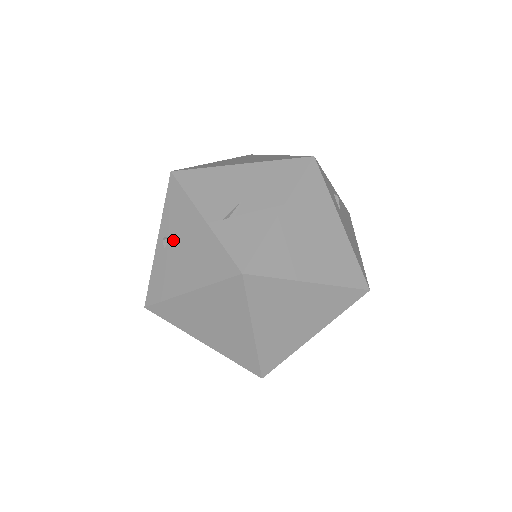
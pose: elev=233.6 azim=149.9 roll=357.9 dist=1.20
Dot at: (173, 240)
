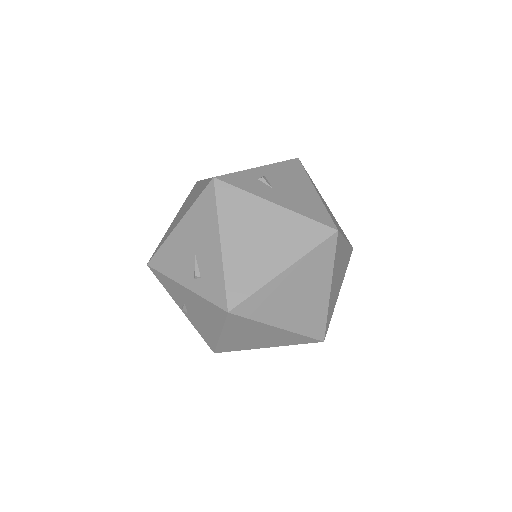
Dot at: (186, 307)
